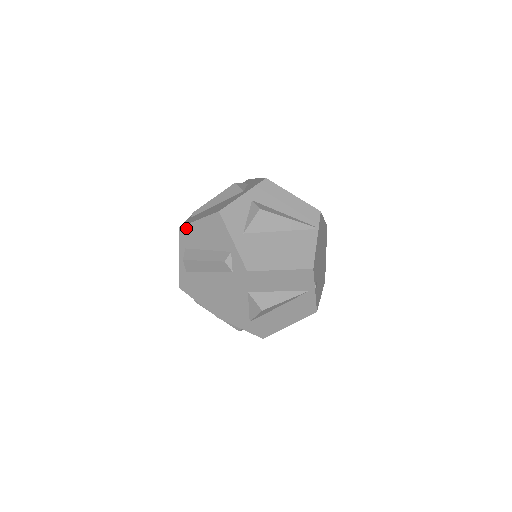
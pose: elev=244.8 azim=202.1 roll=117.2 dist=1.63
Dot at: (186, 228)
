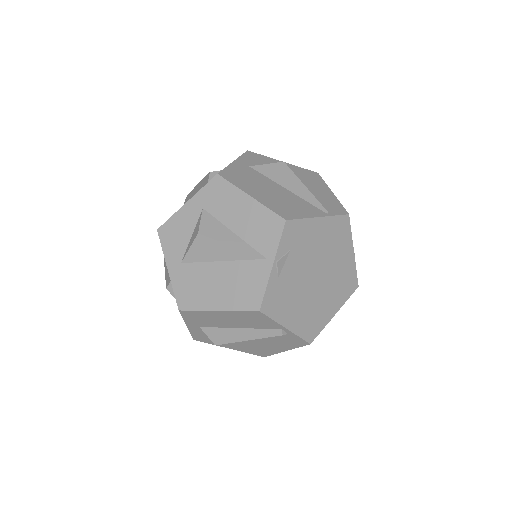
Dot at: occluded
